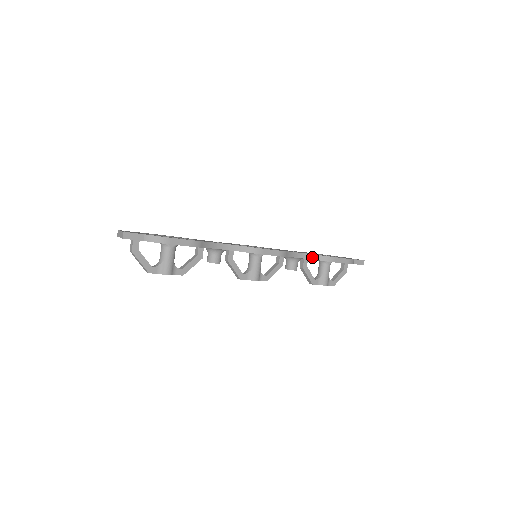
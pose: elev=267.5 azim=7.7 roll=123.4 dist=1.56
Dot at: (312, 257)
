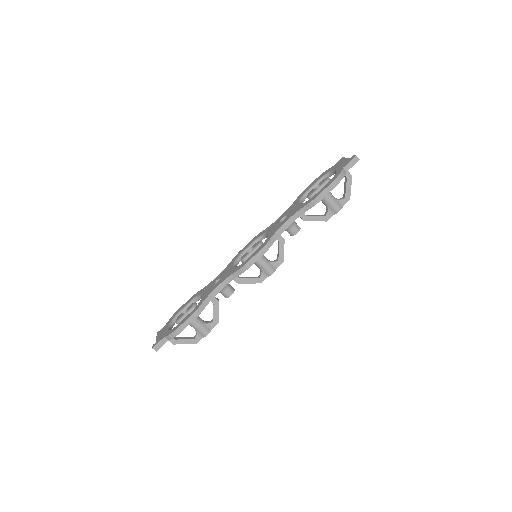
Dot at: (298, 214)
